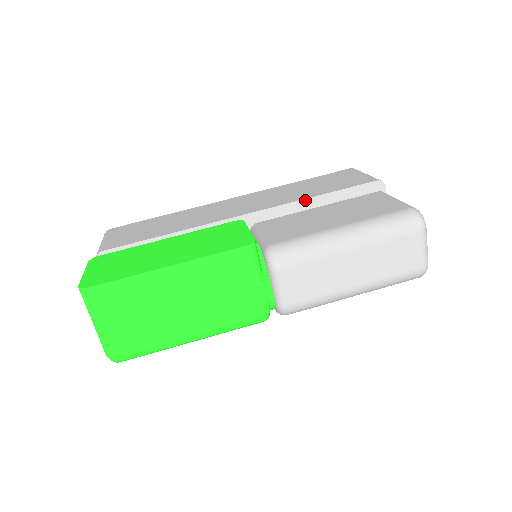
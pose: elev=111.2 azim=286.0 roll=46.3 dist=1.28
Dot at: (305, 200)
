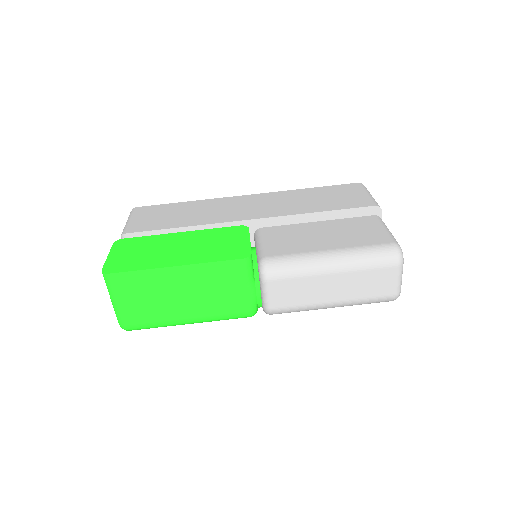
Dot at: (307, 214)
